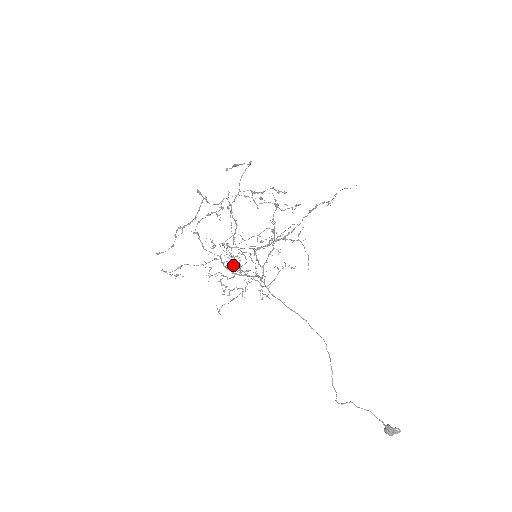
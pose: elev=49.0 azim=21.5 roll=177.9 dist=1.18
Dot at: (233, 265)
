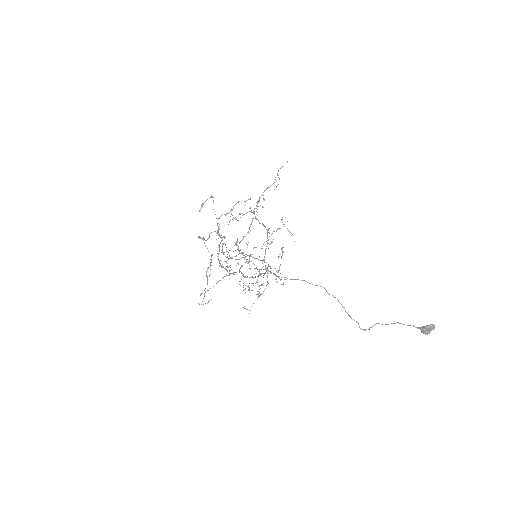
Dot at: occluded
